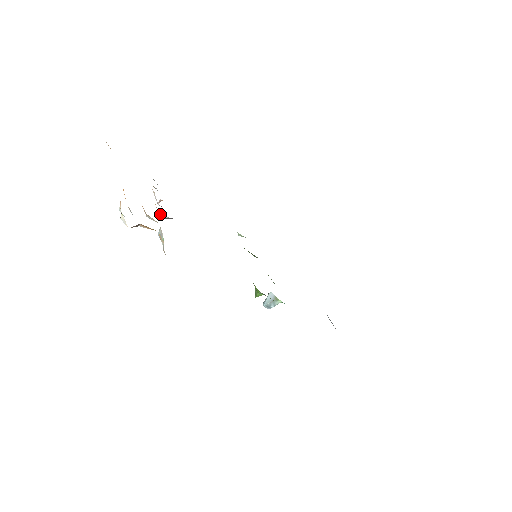
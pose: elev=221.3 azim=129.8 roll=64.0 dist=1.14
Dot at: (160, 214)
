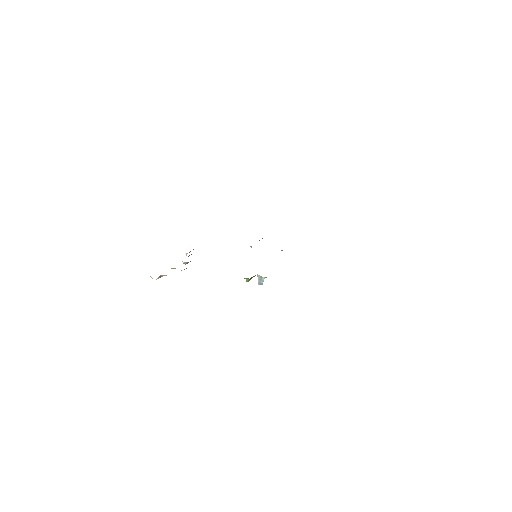
Dot at: occluded
